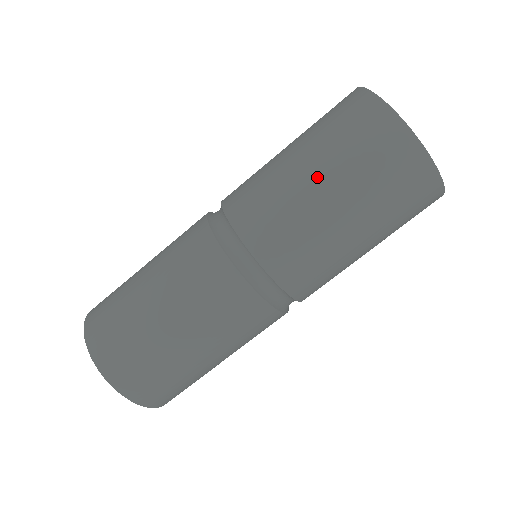
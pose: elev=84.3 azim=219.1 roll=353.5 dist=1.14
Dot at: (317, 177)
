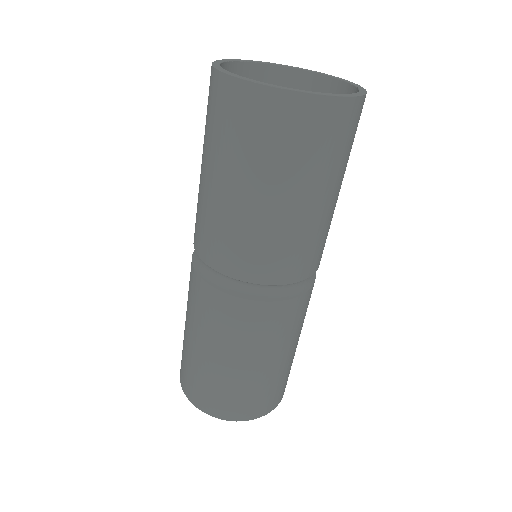
Dot at: (239, 188)
